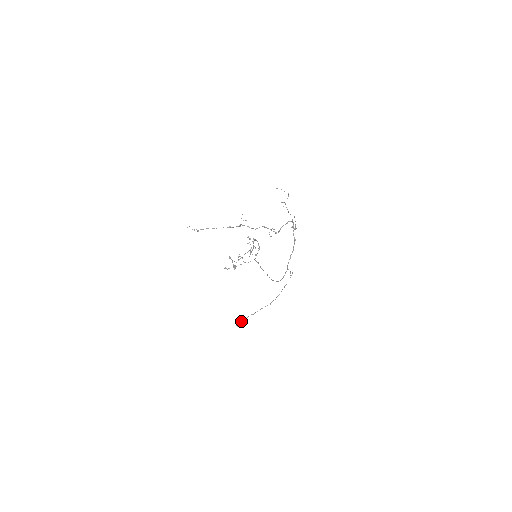
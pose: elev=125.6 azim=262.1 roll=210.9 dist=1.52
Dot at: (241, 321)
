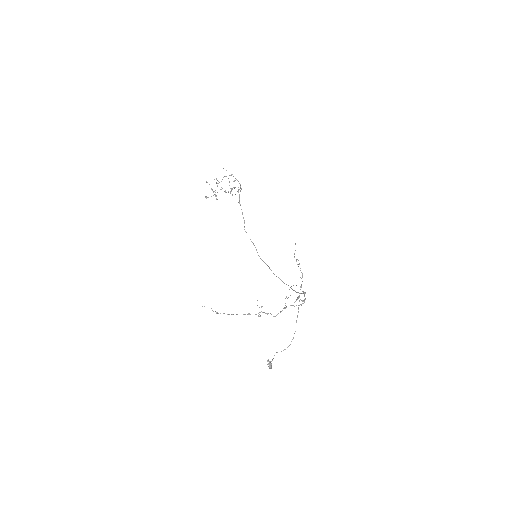
Dot at: (271, 364)
